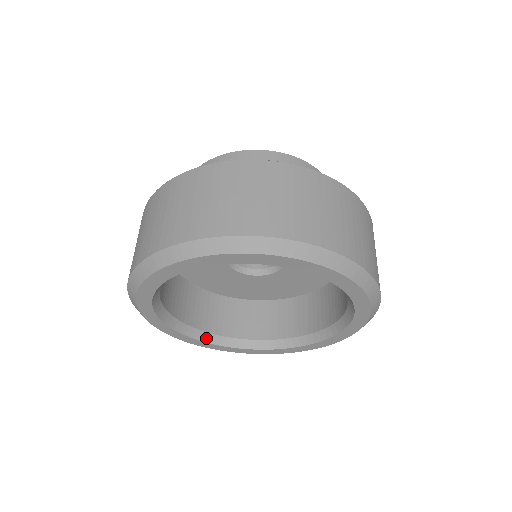
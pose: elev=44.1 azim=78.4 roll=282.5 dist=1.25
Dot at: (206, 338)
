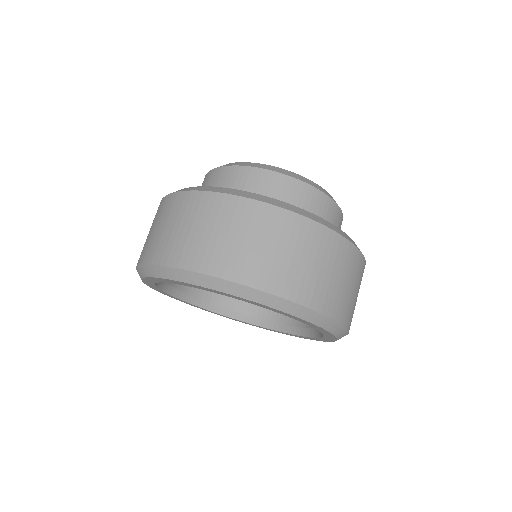
Dot at: (184, 297)
